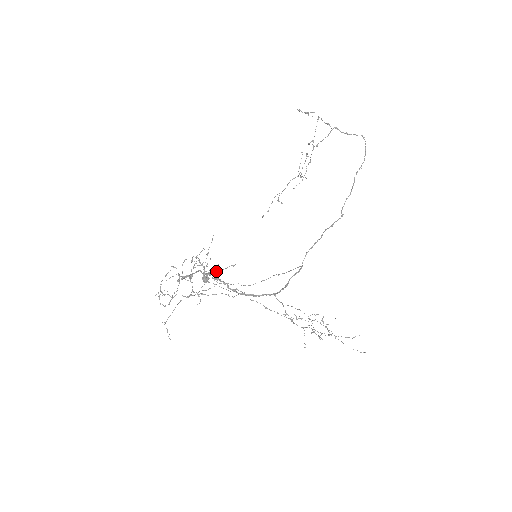
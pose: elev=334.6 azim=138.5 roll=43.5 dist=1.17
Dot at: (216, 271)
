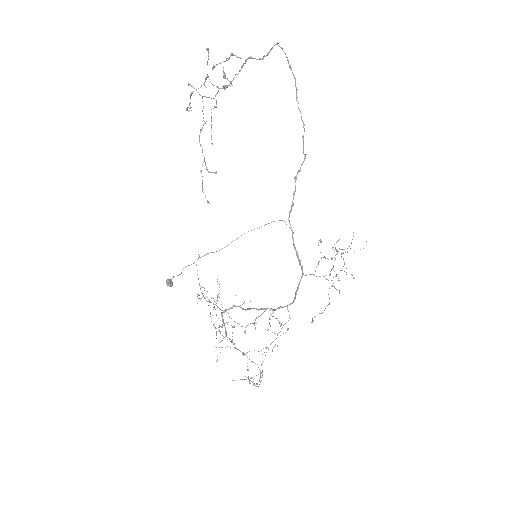
Dot at: occluded
